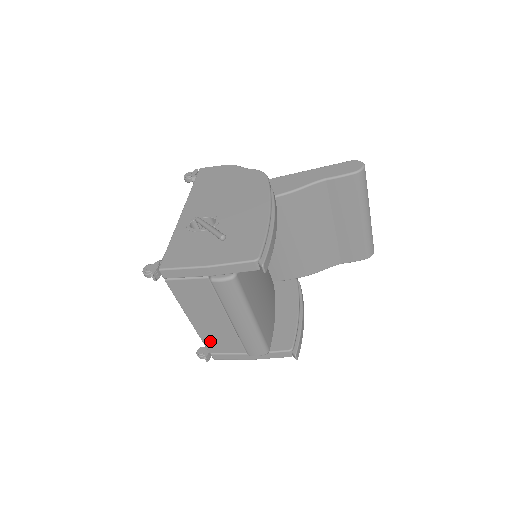
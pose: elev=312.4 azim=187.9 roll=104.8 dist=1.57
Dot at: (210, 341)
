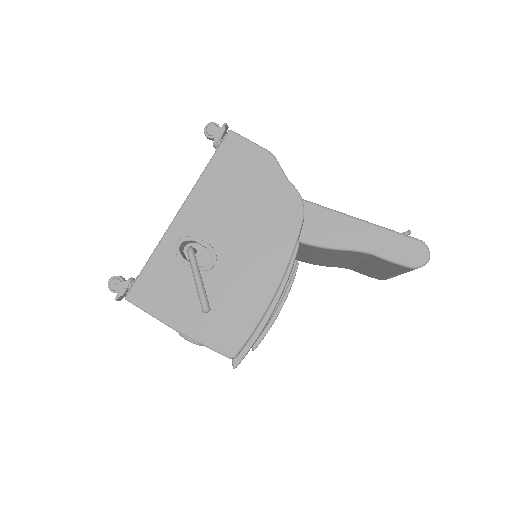
Dot at: occluded
